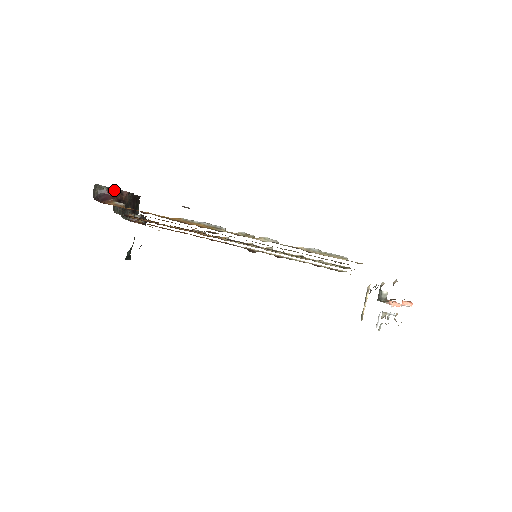
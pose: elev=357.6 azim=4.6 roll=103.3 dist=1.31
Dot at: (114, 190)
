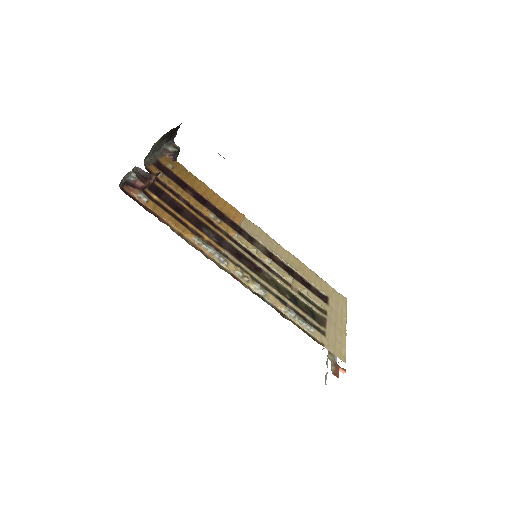
Dot at: (144, 173)
